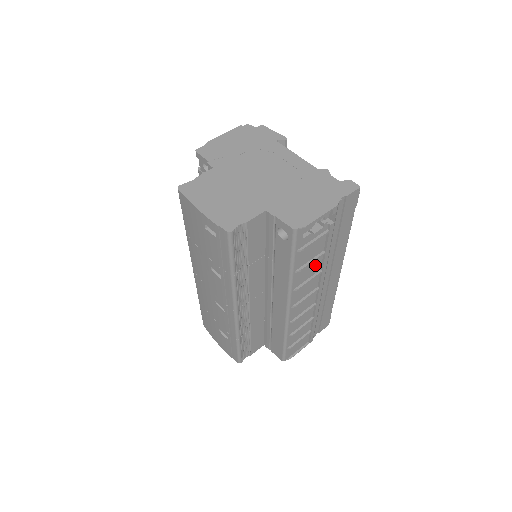
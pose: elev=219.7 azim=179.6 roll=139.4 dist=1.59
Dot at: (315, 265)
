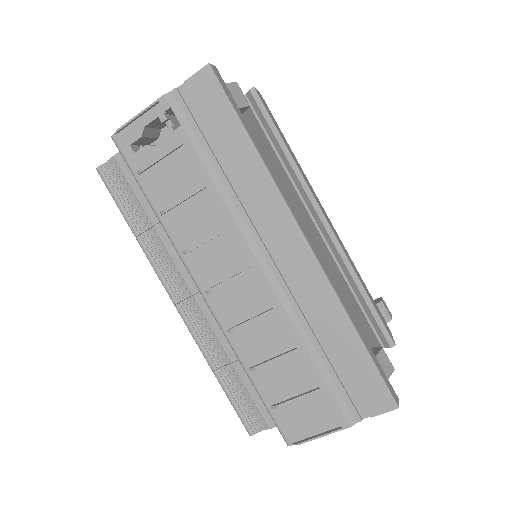
Dot at: (206, 211)
